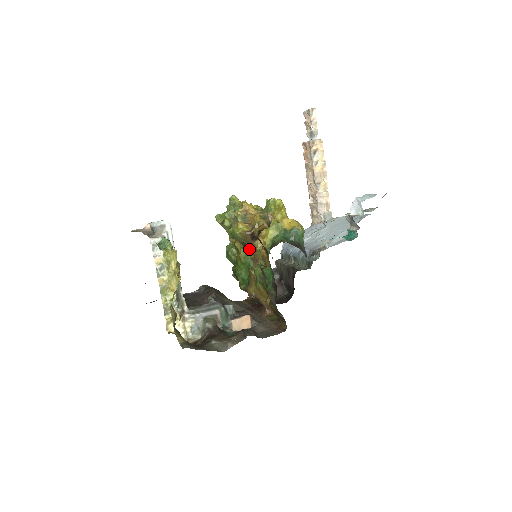
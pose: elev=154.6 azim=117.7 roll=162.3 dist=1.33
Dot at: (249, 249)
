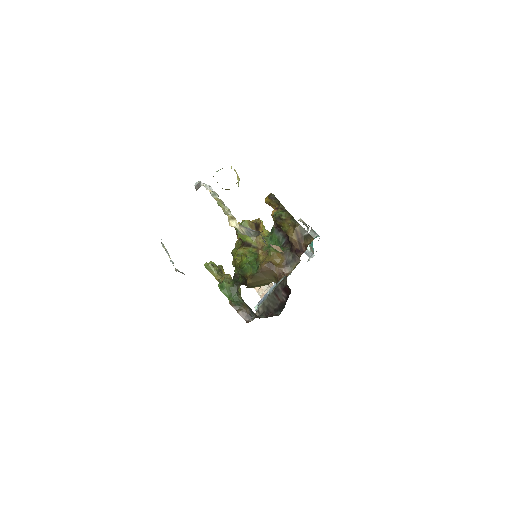
Dot at: (251, 246)
